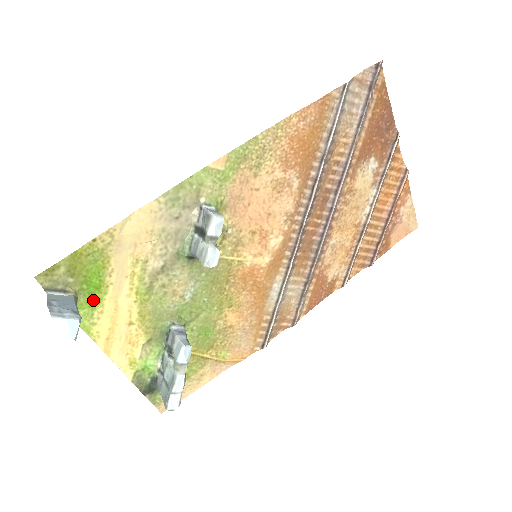
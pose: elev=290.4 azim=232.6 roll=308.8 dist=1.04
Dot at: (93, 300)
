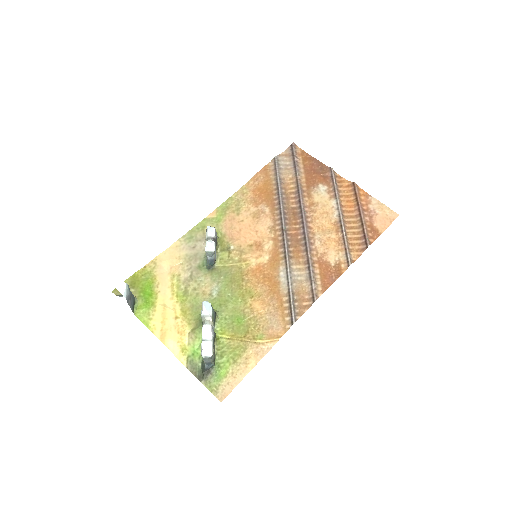
Dot at: (148, 303)
